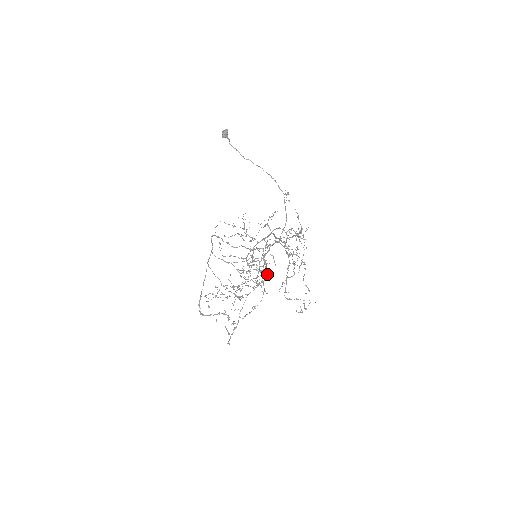
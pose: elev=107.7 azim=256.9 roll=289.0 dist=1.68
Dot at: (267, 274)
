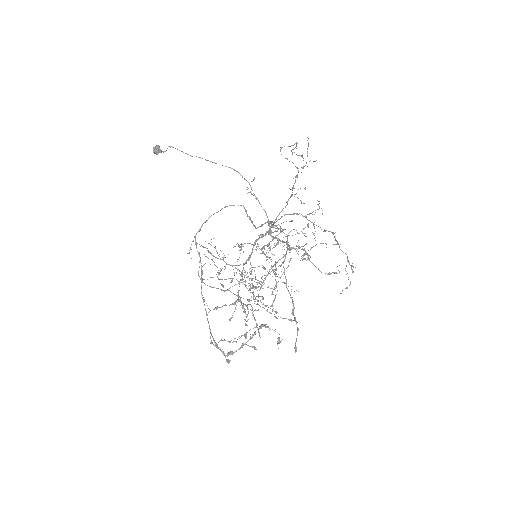
Dot at: (287, 243)
